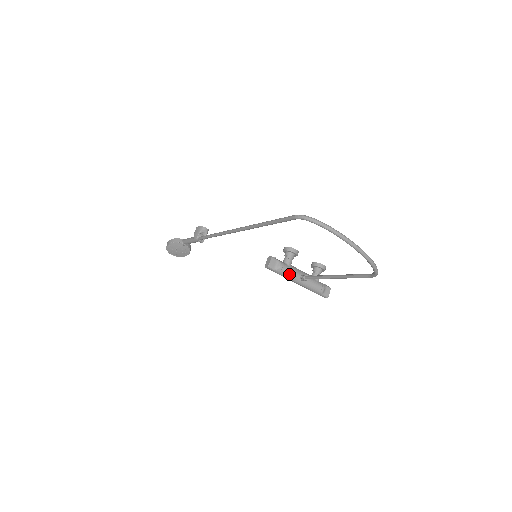
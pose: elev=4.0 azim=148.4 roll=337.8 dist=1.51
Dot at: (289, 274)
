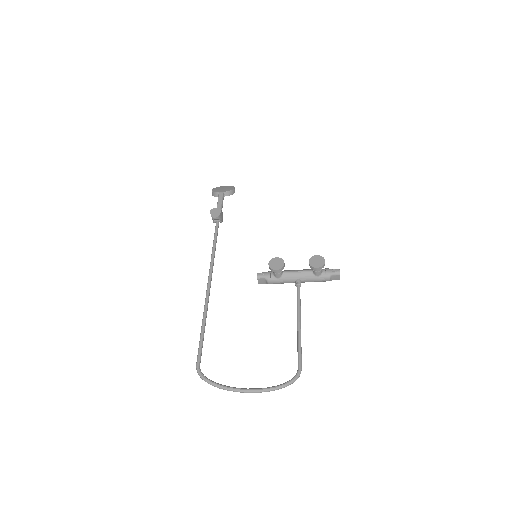
Dot at: (282, 283)
